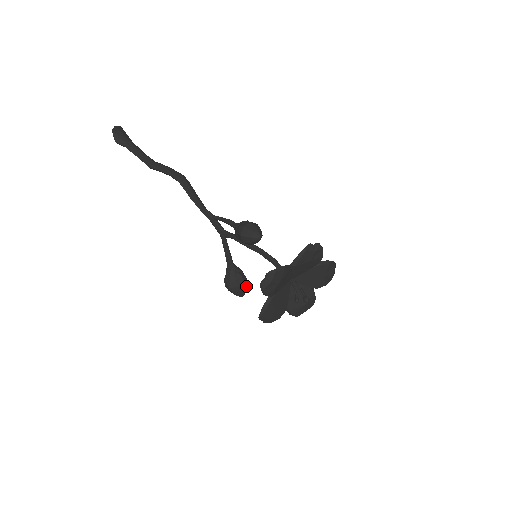
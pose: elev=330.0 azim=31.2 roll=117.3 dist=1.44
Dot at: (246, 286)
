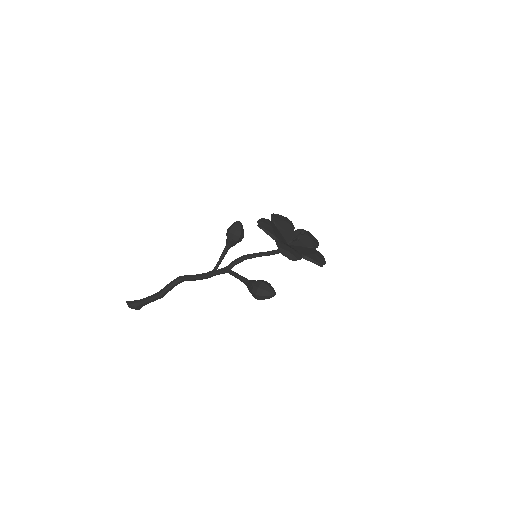
Dot at: occluded
